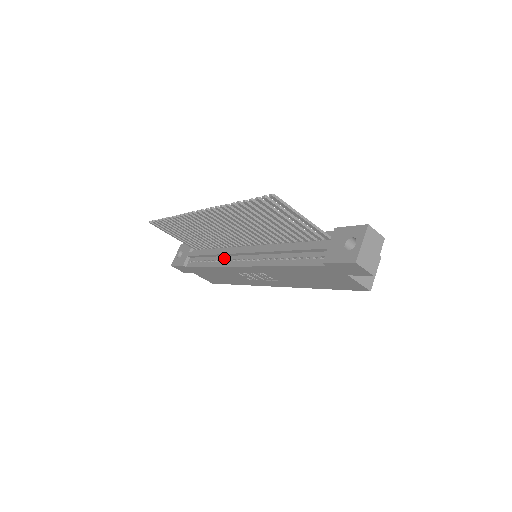
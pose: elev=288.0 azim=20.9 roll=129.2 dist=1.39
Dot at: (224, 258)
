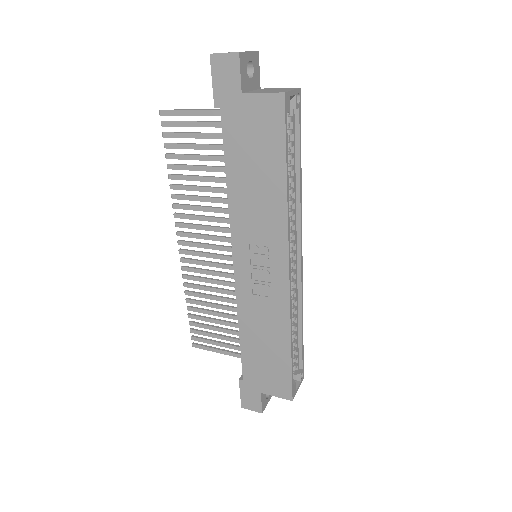
Dot at: occluded
